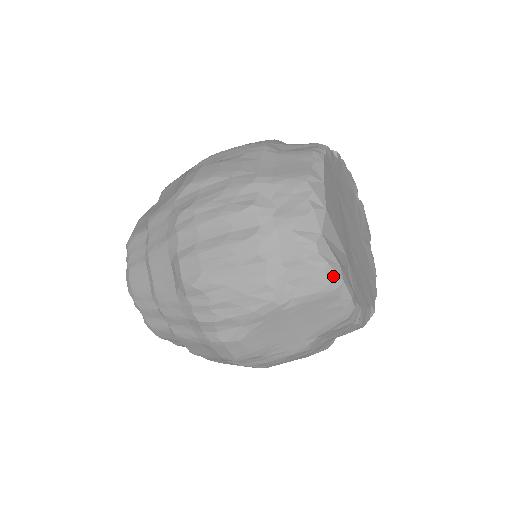
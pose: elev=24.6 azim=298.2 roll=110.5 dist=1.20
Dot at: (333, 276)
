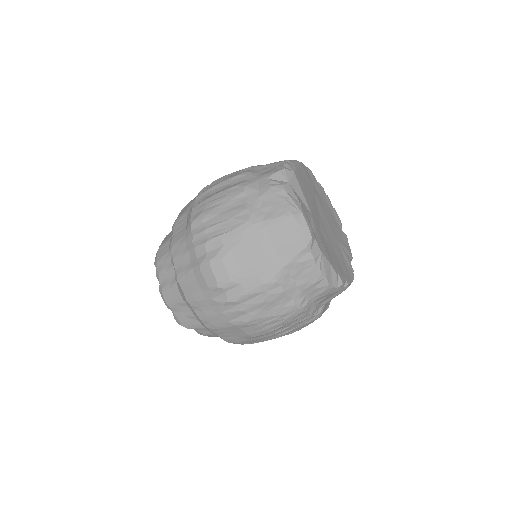
Dot at: (294, 206)
